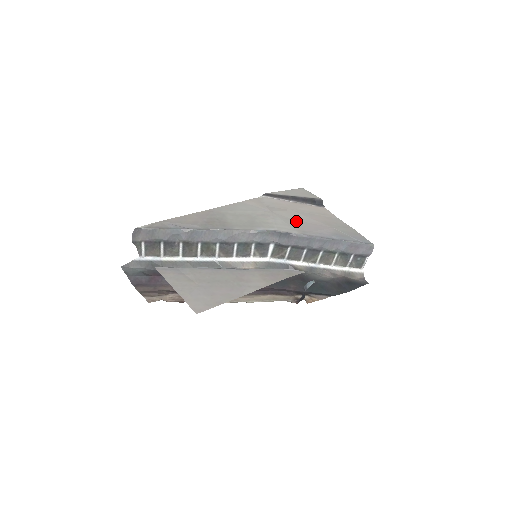
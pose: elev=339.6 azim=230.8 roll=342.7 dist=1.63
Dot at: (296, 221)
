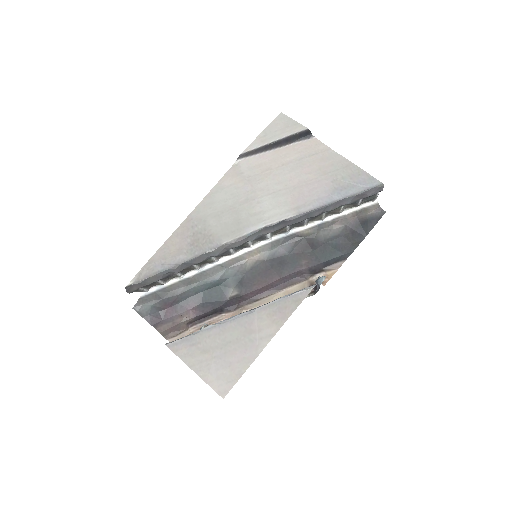
Dot at: (286, 190)
